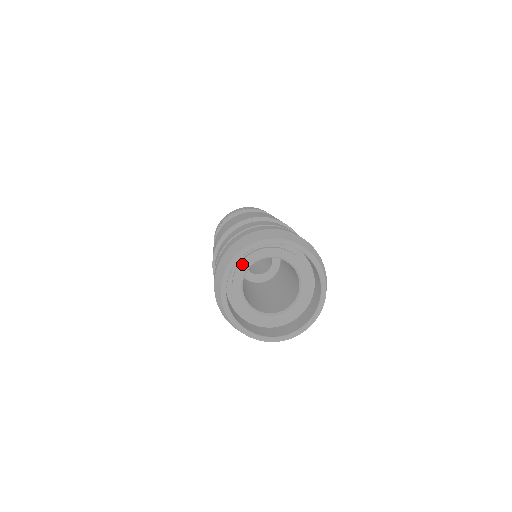
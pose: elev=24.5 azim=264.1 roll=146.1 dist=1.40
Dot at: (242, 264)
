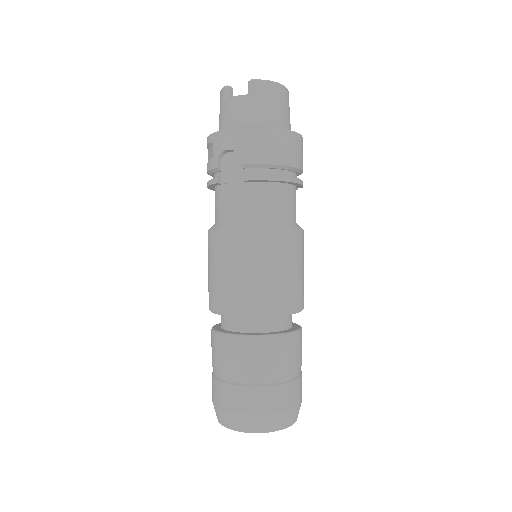
Dot at: occluded
